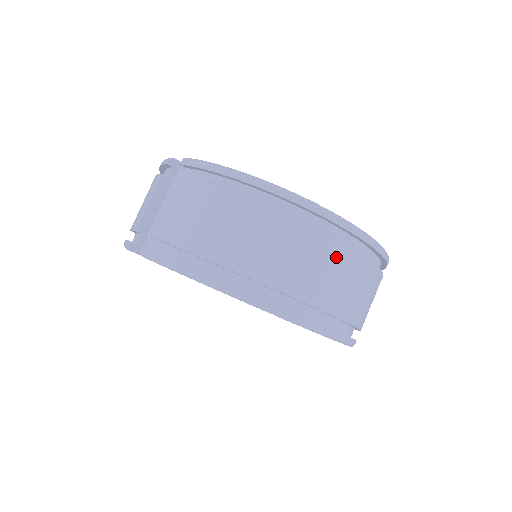
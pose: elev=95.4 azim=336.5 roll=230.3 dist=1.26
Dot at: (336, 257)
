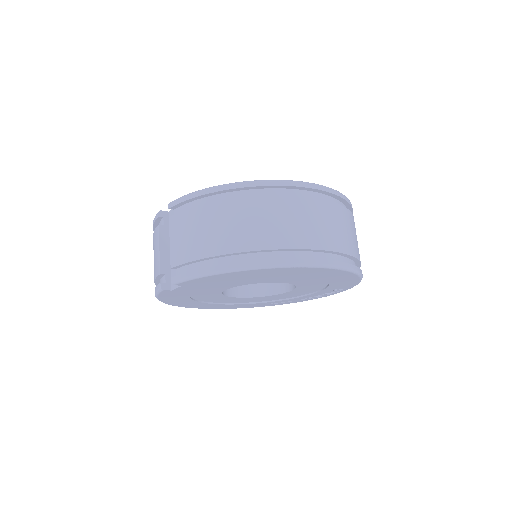
Dot at: (310, 209)
